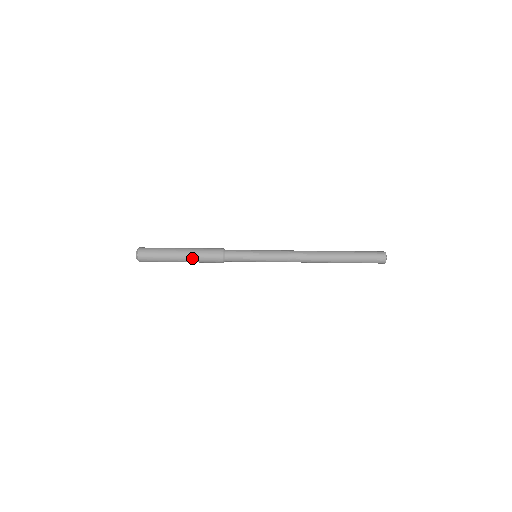
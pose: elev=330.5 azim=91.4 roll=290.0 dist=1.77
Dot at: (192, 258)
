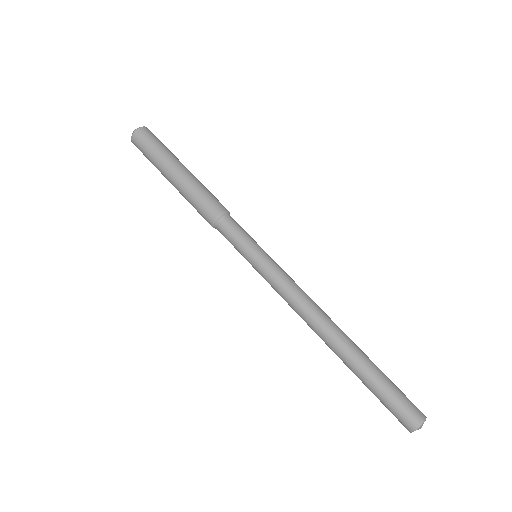
Dot at: (182, 190)
